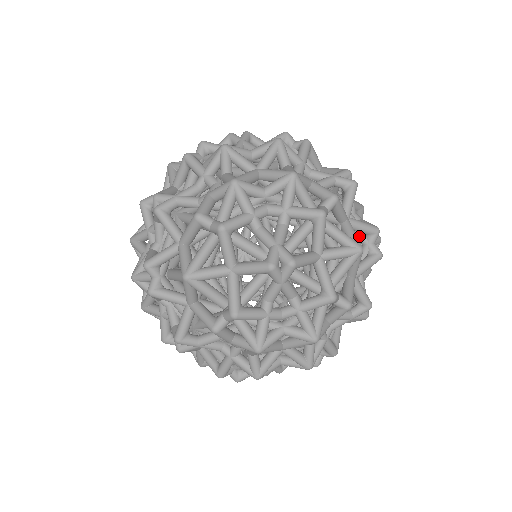
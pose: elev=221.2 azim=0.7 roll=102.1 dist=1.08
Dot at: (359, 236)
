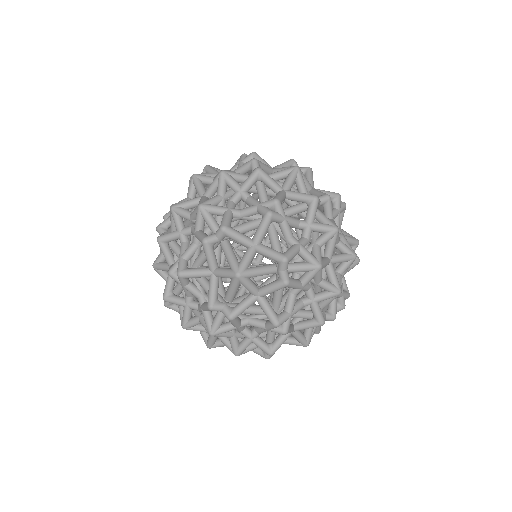
Dot at: (275, 261)
